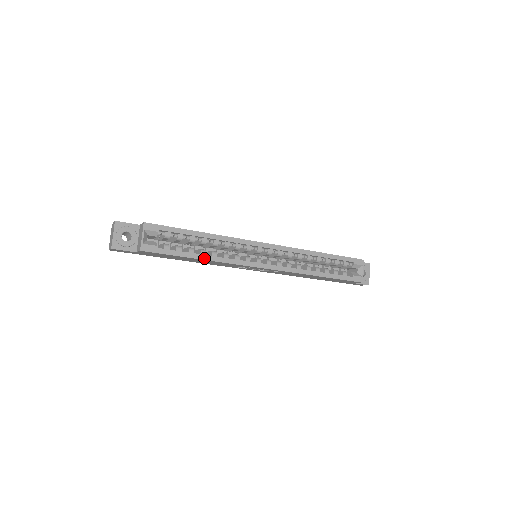
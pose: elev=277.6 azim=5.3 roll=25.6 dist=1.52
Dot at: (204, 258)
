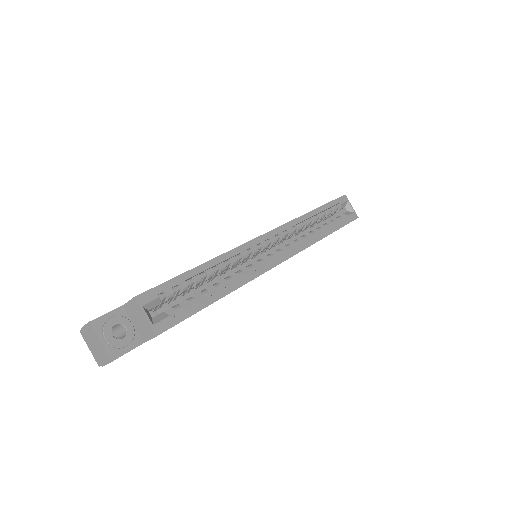
Dot at: (226, 293)
